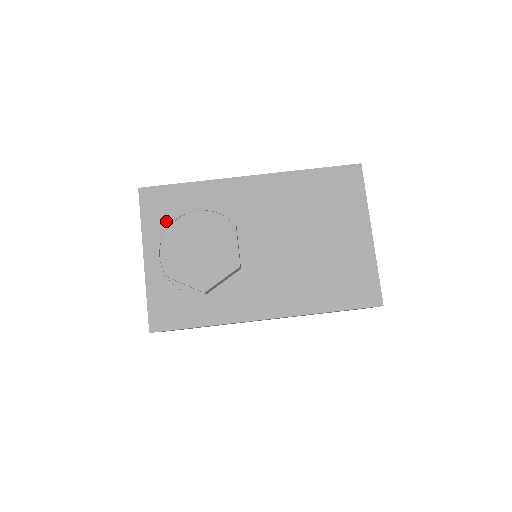
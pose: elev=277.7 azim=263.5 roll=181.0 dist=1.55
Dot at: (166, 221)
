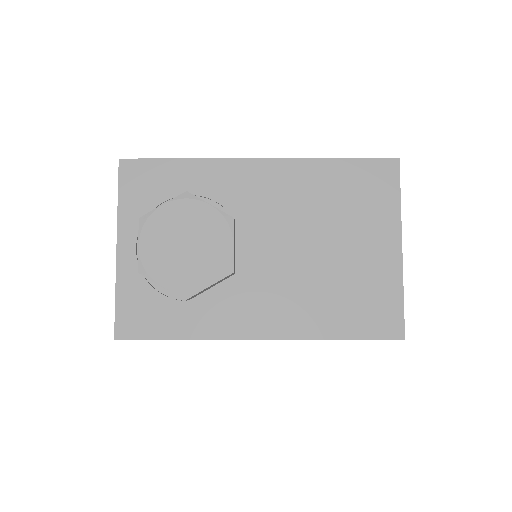
Dot at: (149, 204)
